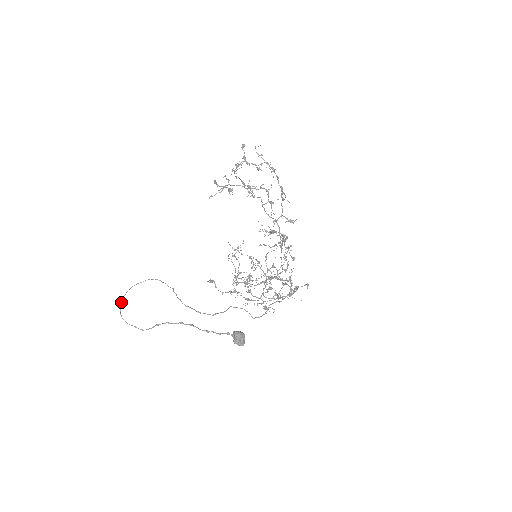
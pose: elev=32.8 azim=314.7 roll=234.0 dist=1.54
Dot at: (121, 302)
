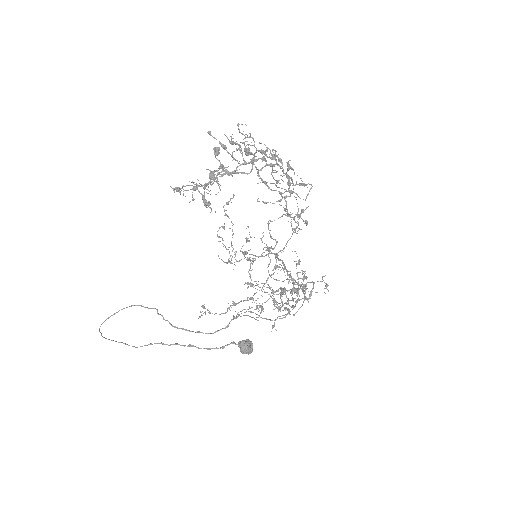
Dot at: (99, 331)
